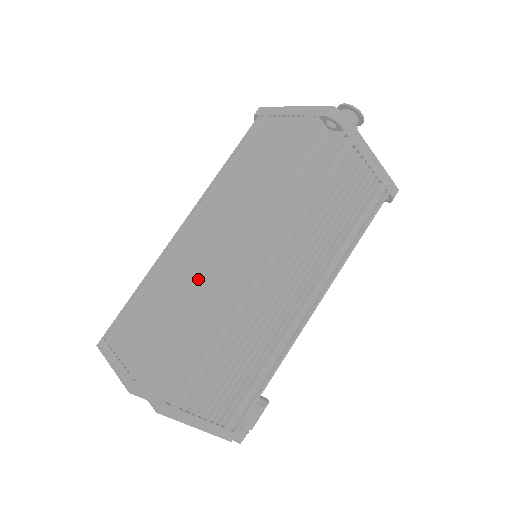
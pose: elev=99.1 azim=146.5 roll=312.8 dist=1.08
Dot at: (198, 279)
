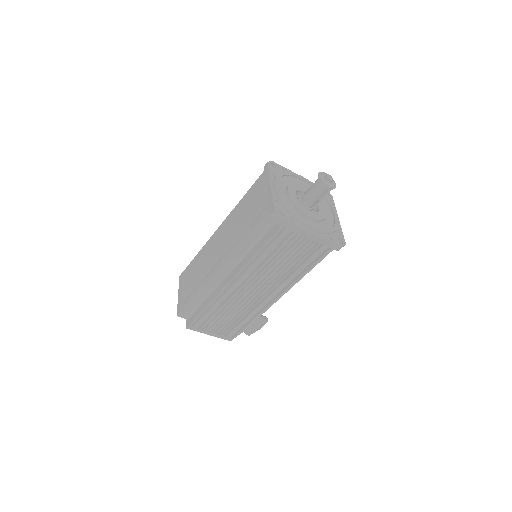
Dot at: (206, 278)
